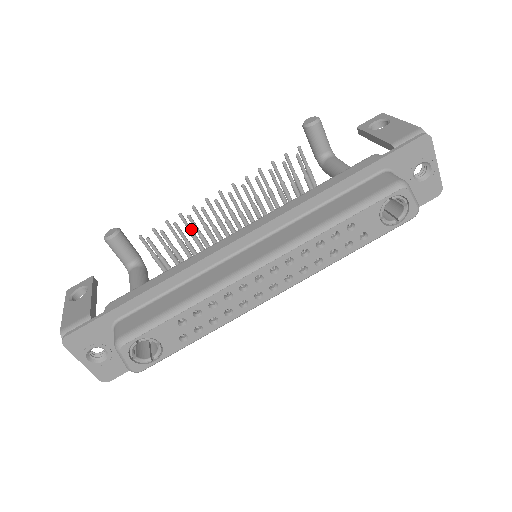
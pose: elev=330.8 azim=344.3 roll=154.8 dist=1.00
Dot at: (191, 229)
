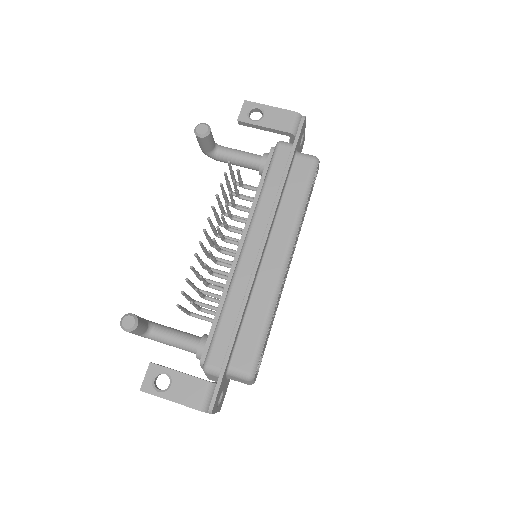
Dot at: occluded
